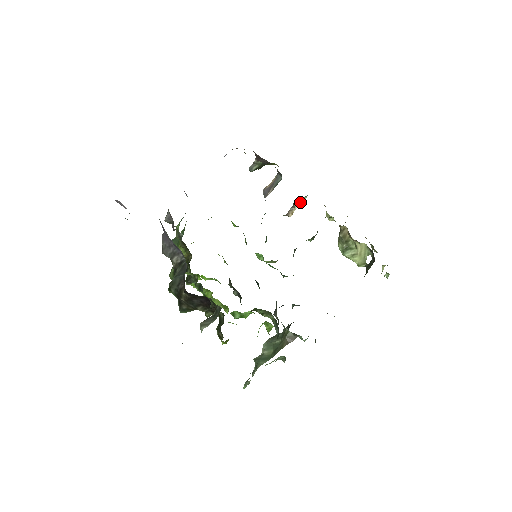
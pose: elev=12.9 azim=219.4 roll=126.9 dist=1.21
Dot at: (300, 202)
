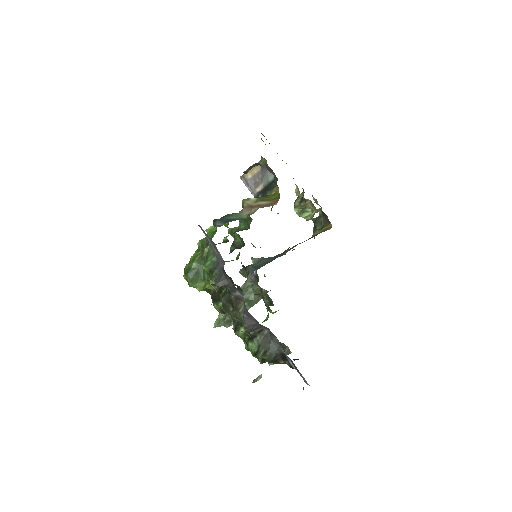
Dot at: occluded
